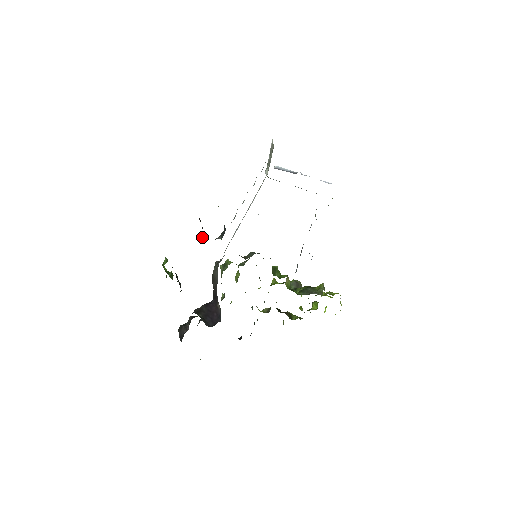
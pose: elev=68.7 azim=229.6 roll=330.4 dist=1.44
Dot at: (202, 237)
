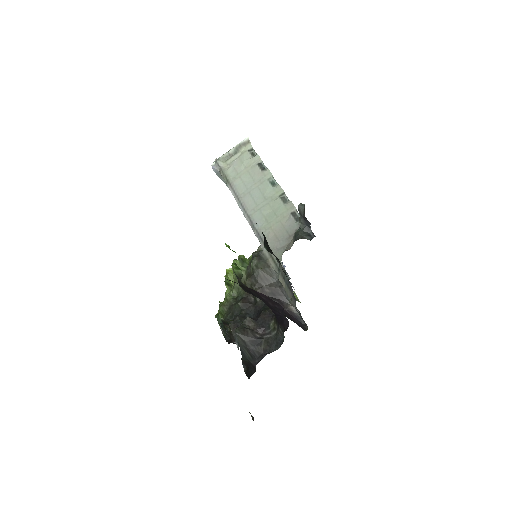
Dot at: occluded
